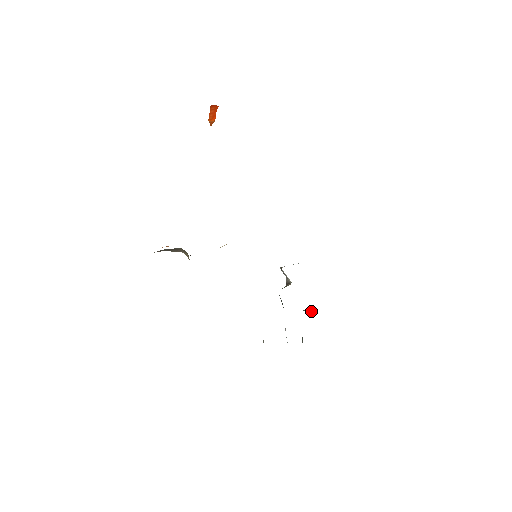
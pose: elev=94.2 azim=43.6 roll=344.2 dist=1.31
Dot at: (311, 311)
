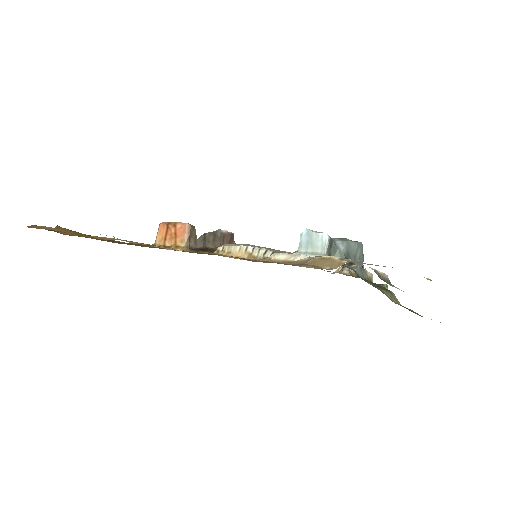
Dot at: occluded
